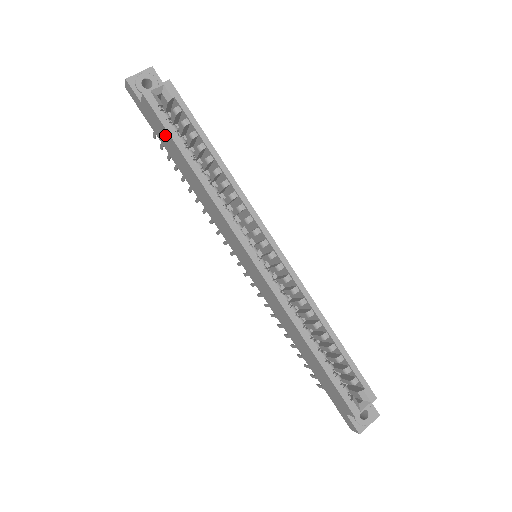
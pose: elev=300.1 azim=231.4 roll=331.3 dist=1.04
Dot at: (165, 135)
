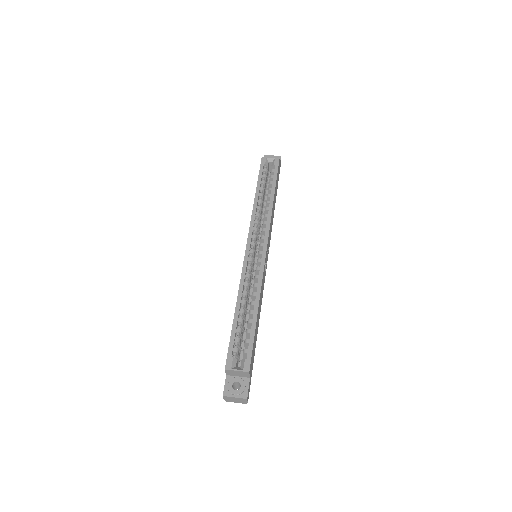
Dot at: occluded
